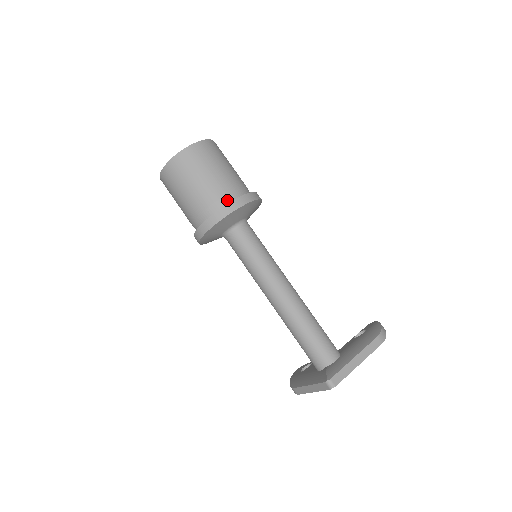
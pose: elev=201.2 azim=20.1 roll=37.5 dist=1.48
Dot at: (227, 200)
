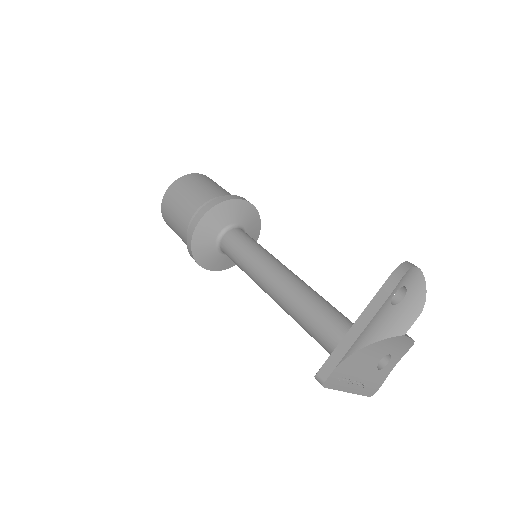
Dot at: occluded
